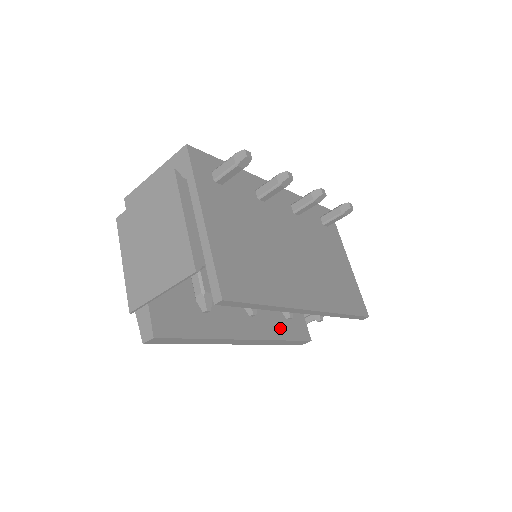
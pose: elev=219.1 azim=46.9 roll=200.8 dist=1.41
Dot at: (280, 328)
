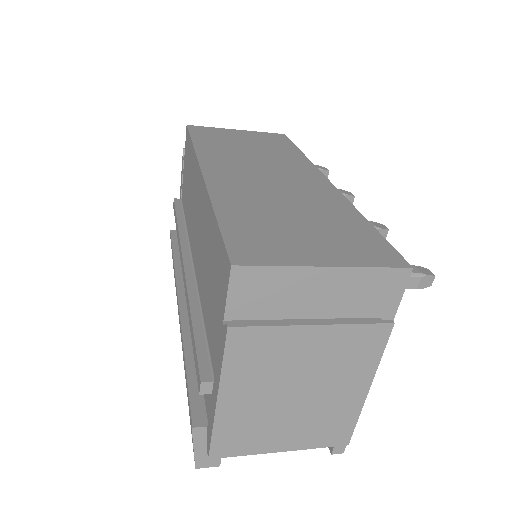
Dot at: occluded
